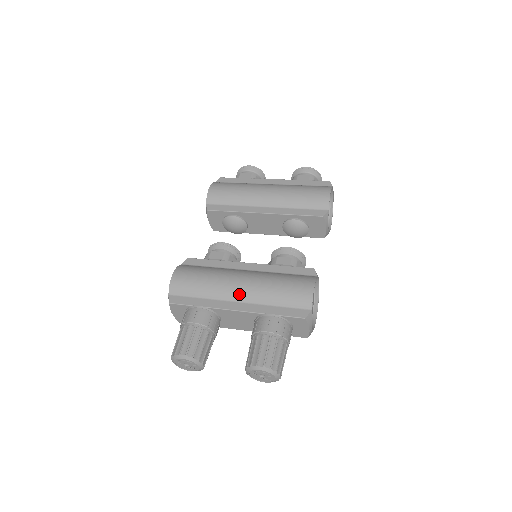
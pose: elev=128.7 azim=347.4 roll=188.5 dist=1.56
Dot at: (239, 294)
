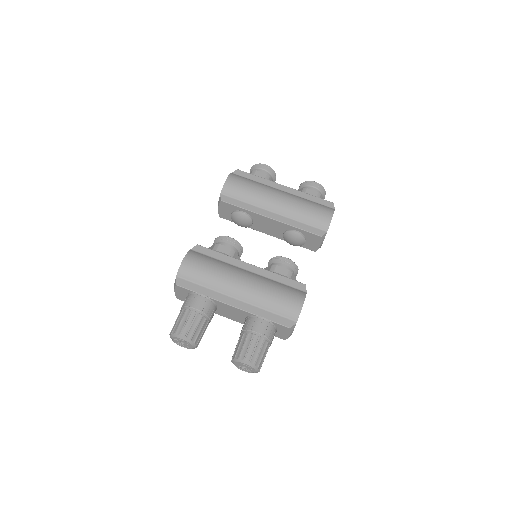
Dot at: (239, 293)
